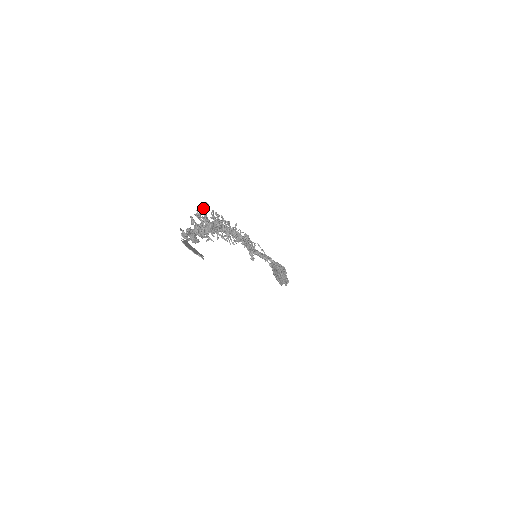
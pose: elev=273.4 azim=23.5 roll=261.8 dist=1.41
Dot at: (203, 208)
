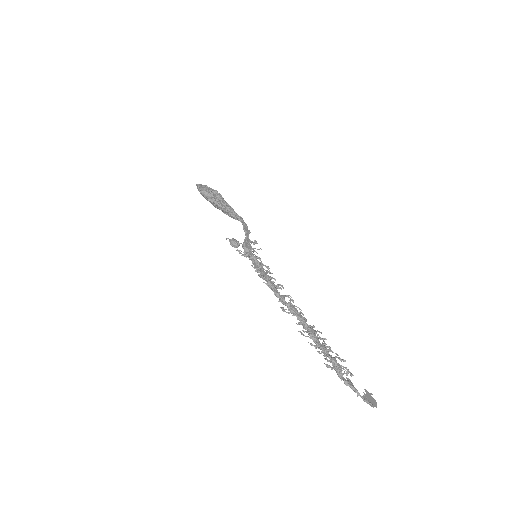
Dot at: (325, 351)
